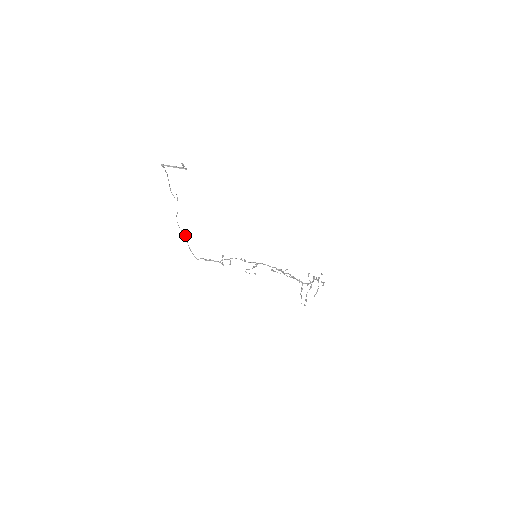
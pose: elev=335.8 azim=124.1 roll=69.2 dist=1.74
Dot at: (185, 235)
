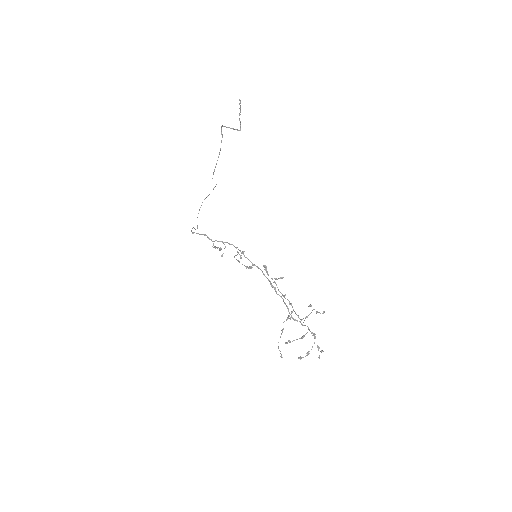
Dot at: (197, 227)
